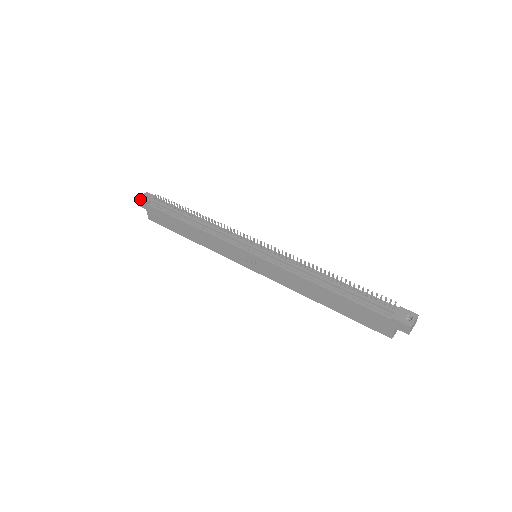
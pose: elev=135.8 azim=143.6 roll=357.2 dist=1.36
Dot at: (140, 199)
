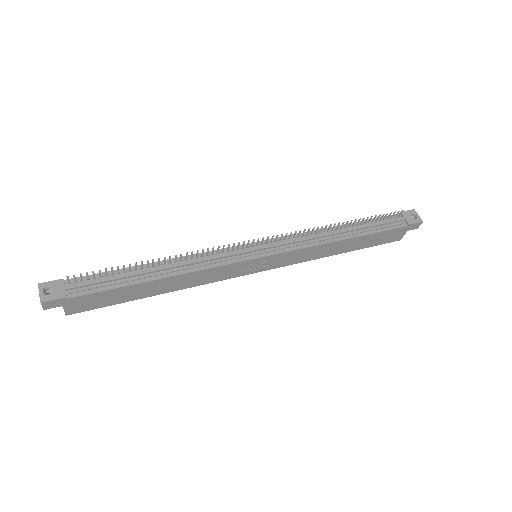
Dot at: (47, 300)
